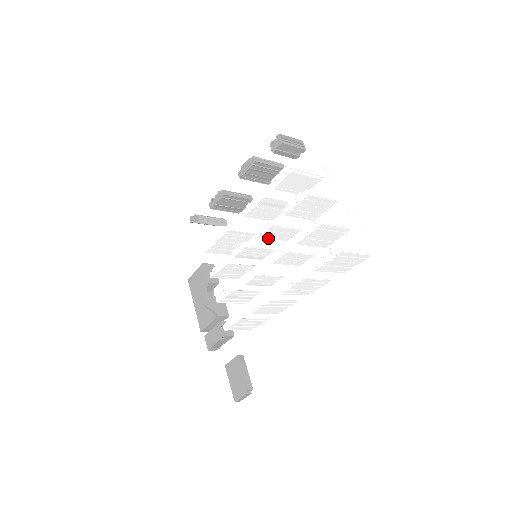
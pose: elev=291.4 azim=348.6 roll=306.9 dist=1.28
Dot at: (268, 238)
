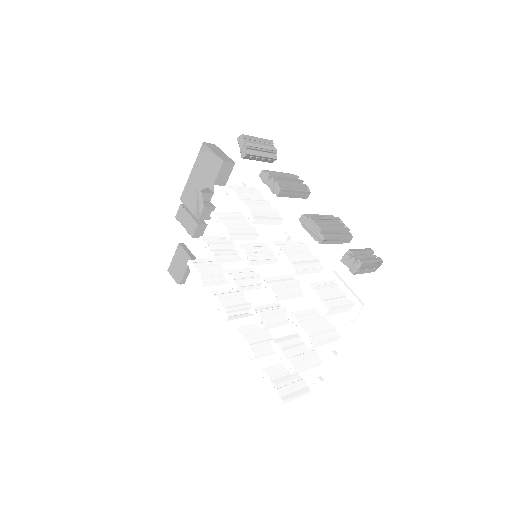
Dot at: occluded
